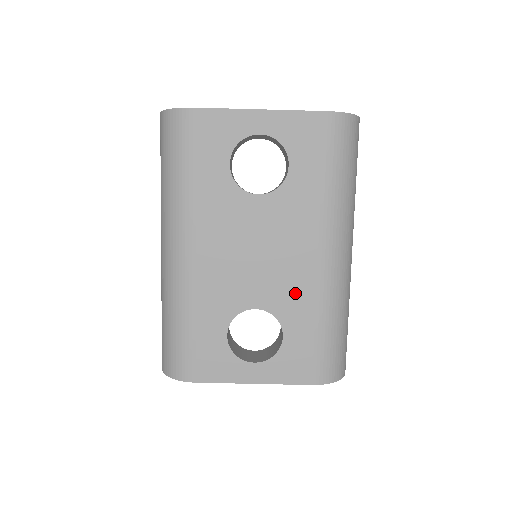
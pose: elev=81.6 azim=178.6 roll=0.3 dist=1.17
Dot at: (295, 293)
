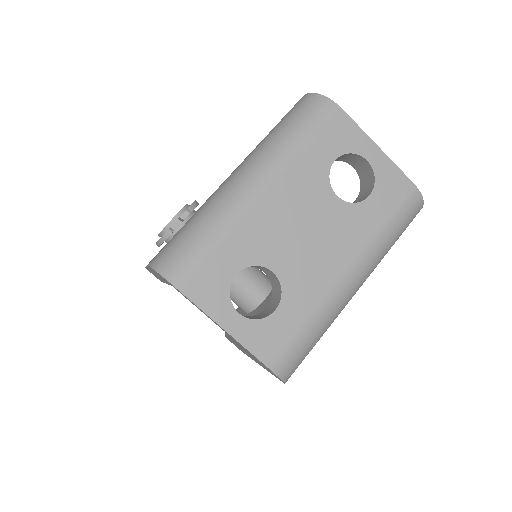
Dot at: (309, 284)
